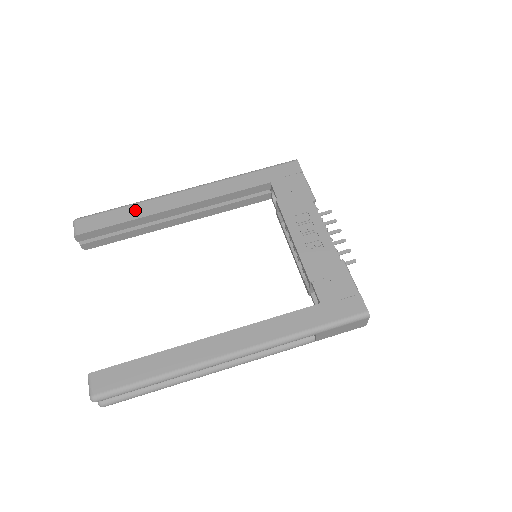
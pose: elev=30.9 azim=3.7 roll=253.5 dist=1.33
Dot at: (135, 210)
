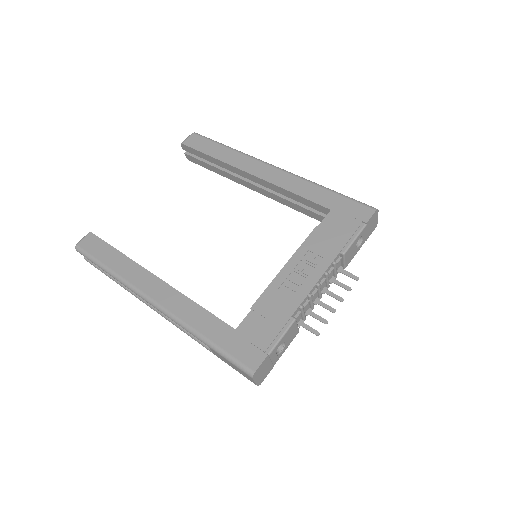
Dot at: (227, 154)
